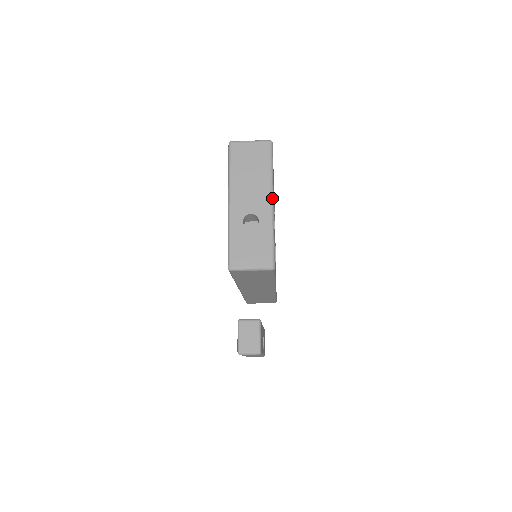
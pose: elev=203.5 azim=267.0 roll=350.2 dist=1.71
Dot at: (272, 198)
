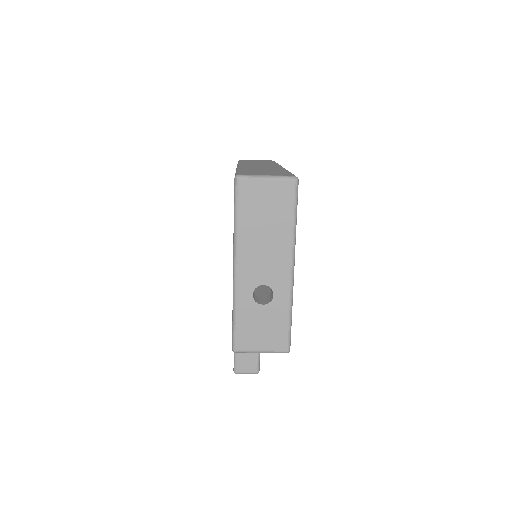
Dot at: (293, 264)
